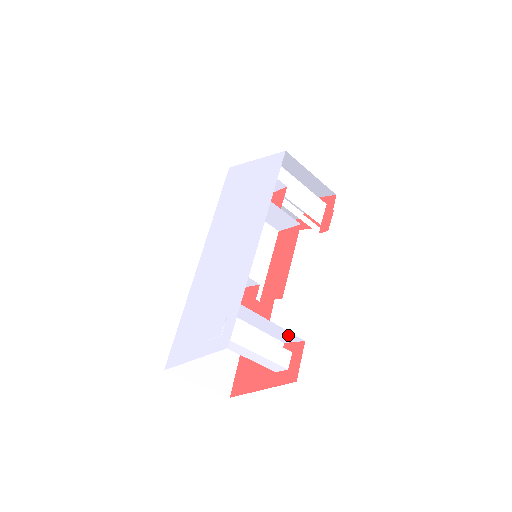
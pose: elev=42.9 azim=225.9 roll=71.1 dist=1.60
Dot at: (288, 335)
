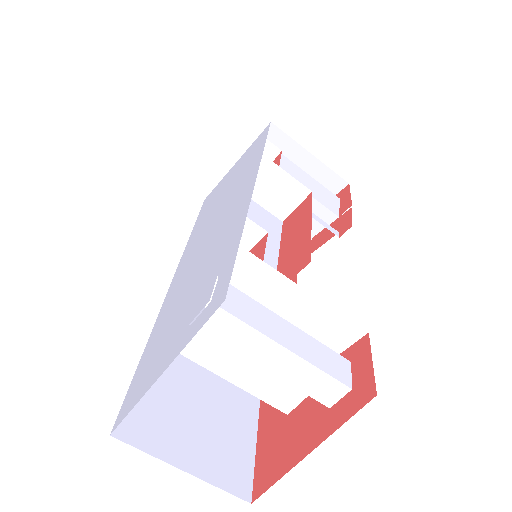
Dot at: (335, 326)
